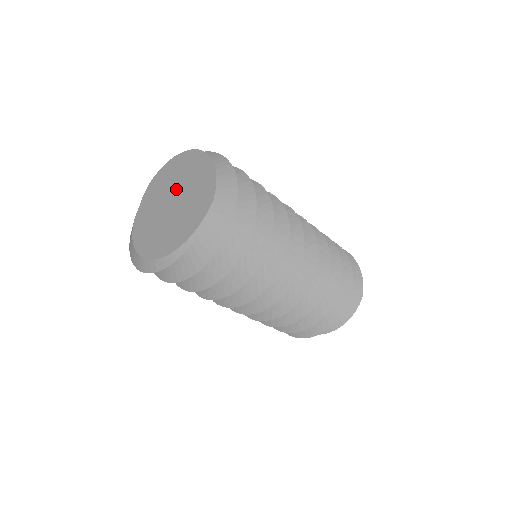
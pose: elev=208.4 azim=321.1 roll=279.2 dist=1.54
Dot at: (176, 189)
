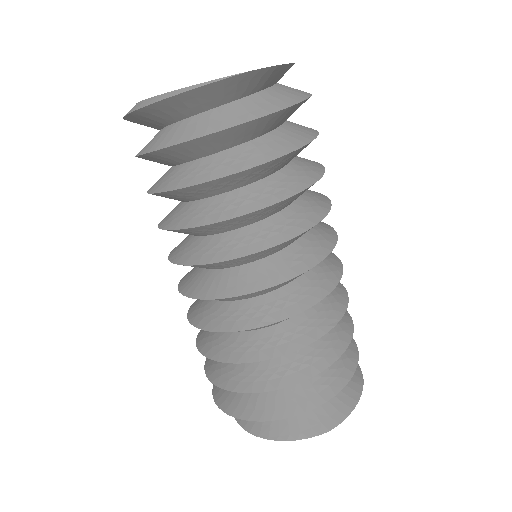
Dot at: occluded
